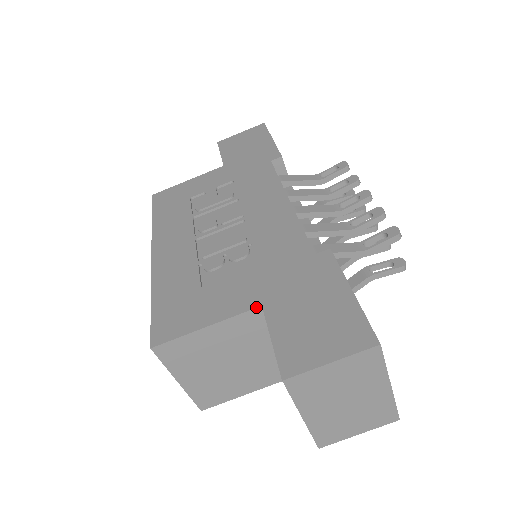
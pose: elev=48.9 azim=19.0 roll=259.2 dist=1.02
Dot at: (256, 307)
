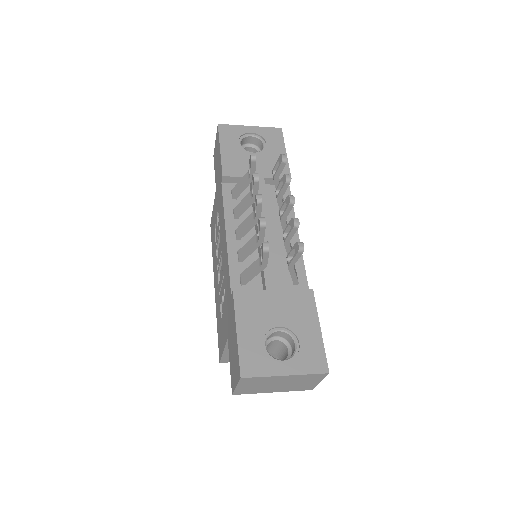
Dot at: (227, 340)
